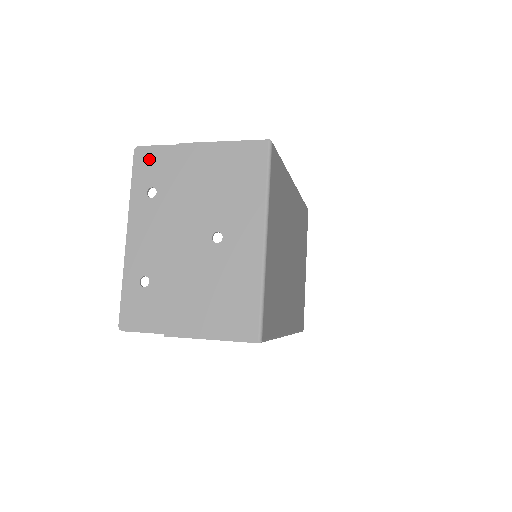
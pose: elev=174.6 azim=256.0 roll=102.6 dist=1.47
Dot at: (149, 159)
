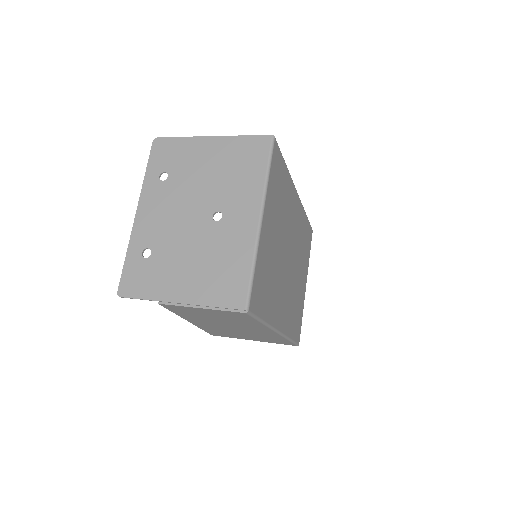
Dot at: (165, 148)
